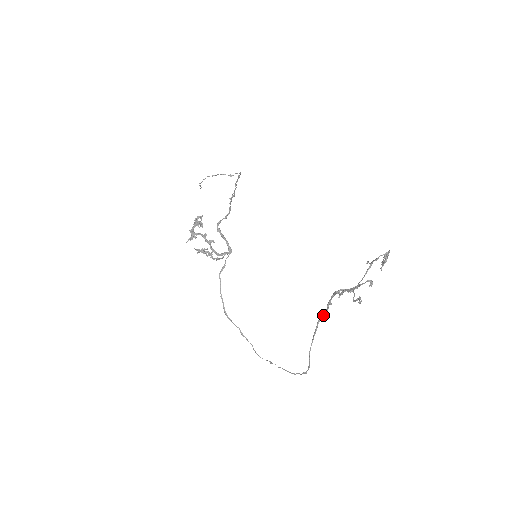
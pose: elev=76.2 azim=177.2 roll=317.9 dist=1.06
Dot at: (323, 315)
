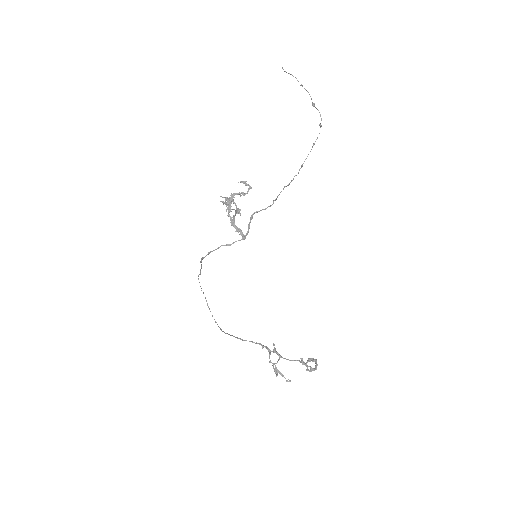
Dot at: (253, 342)
